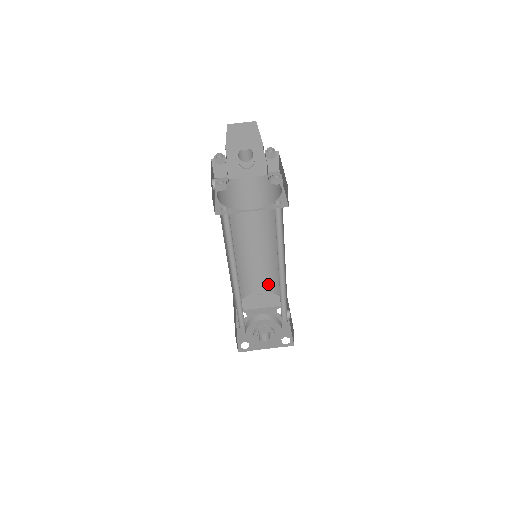
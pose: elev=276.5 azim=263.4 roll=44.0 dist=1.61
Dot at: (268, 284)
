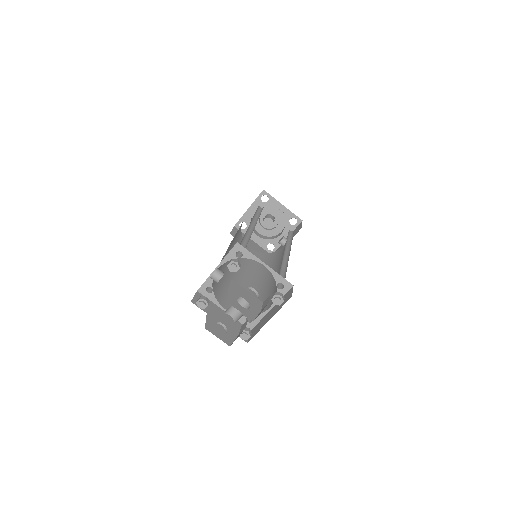
Dot at: occluded
